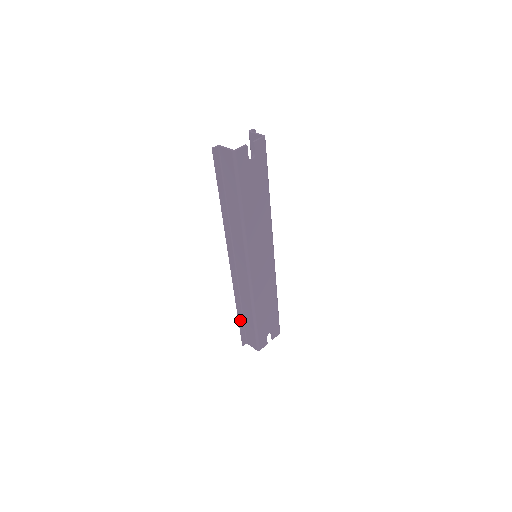
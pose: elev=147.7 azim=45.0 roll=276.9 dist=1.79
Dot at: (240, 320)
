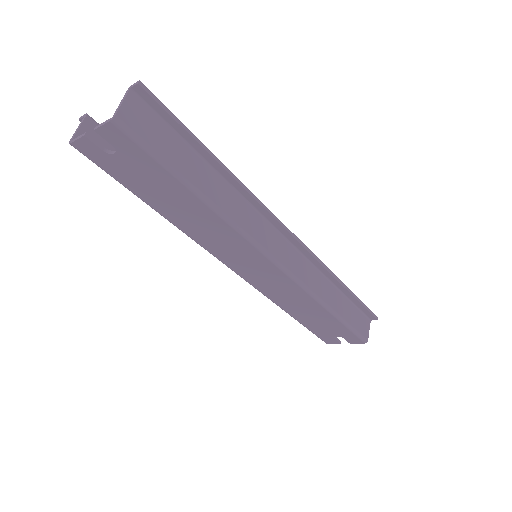
Dot at: occluded
